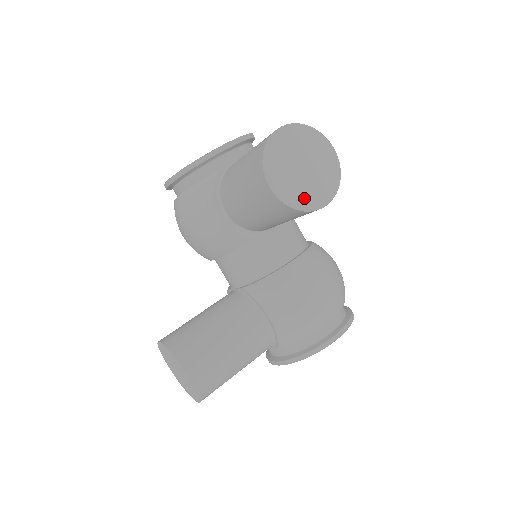
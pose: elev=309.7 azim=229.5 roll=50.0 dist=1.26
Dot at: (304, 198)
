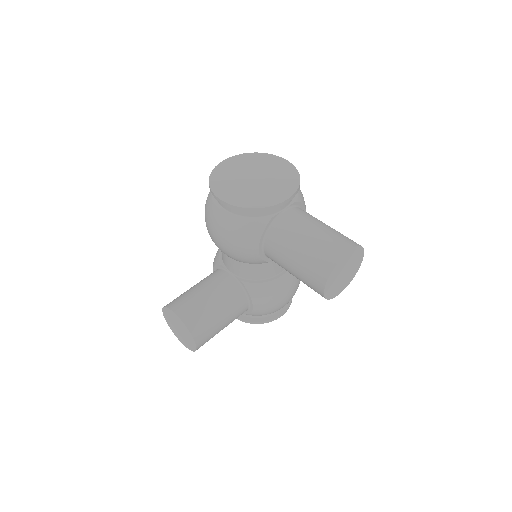
Dot at: (335, 292)
